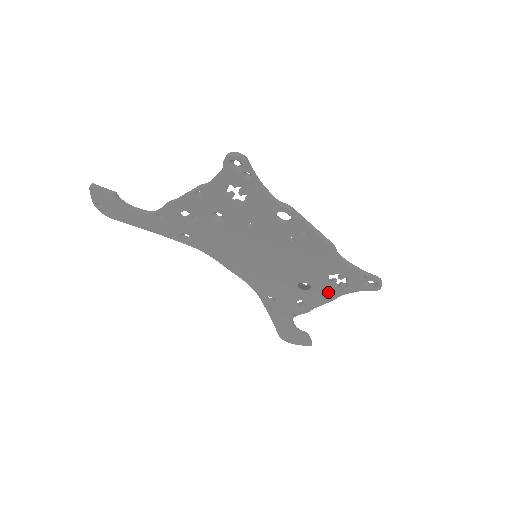
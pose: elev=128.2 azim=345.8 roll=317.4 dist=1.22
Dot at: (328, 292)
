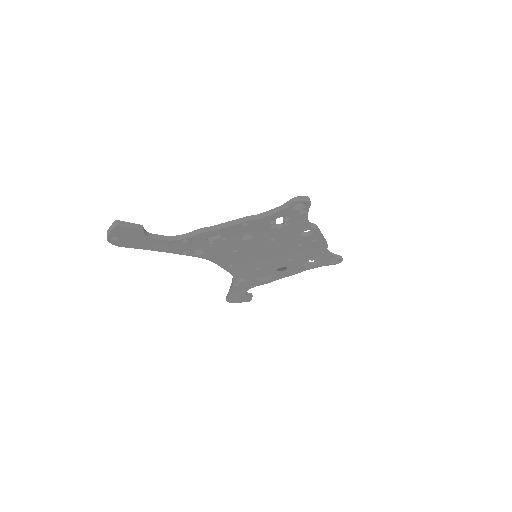
Dot at: (298, 270)
